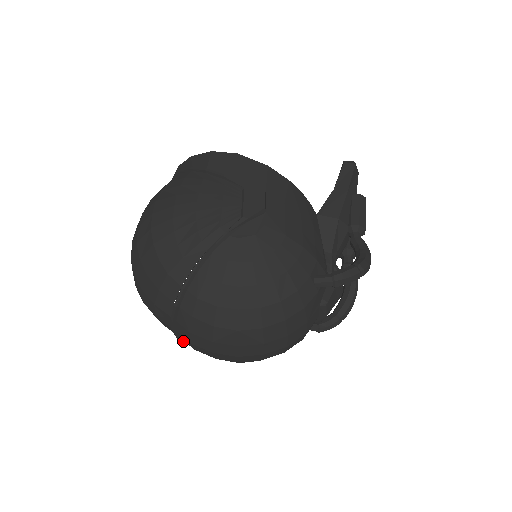
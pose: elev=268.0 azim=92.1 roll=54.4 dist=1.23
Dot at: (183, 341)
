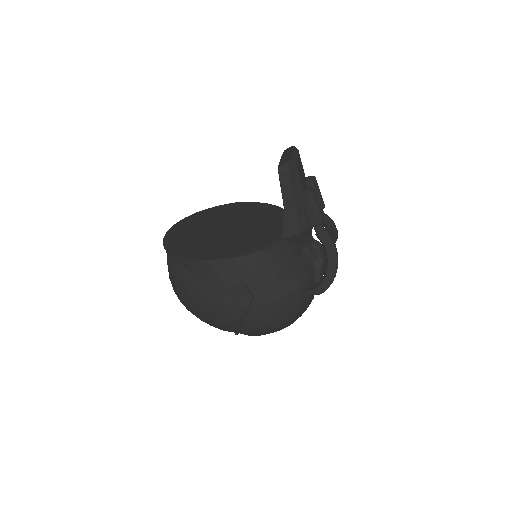
Dot at: occluded
